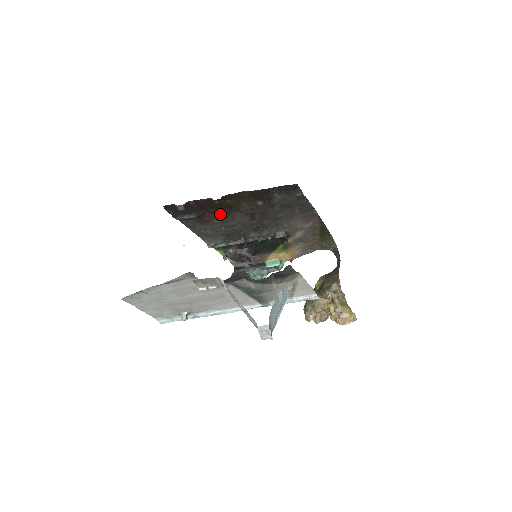
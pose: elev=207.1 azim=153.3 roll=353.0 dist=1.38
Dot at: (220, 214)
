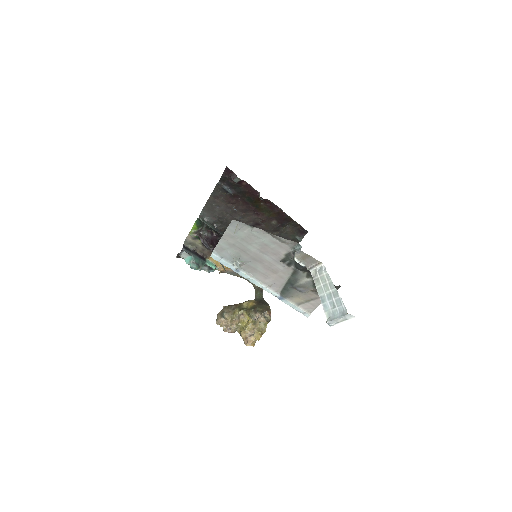
Dot at: (244, 206)
